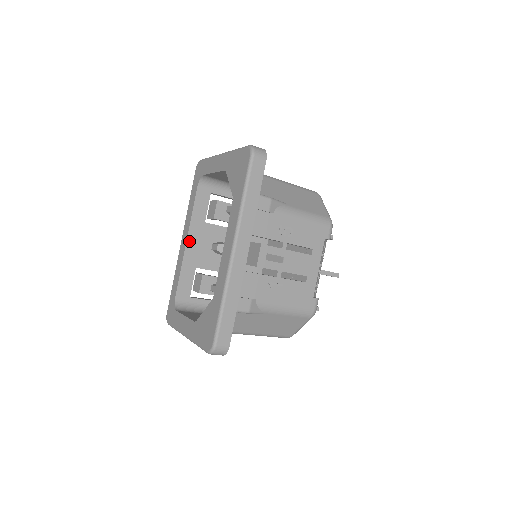
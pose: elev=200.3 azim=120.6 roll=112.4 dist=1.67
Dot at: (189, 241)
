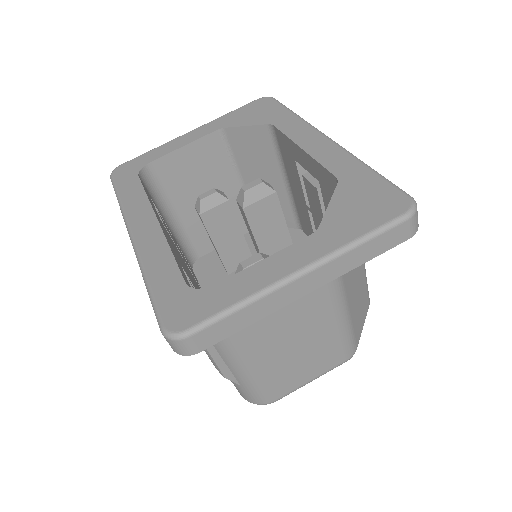
Dot at: (159, 222)
